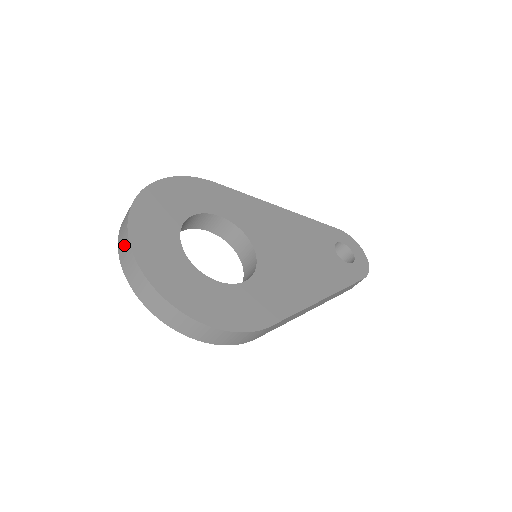
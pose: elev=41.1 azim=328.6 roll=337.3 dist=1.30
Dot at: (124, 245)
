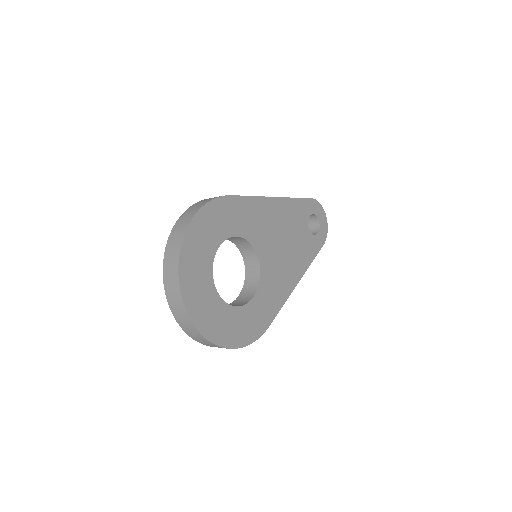
Dot at: (176, 300)
